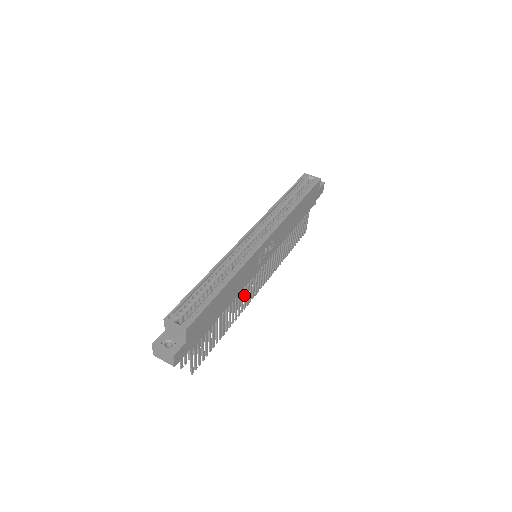
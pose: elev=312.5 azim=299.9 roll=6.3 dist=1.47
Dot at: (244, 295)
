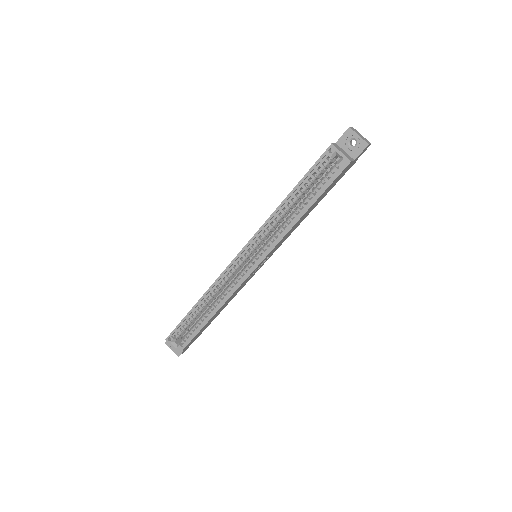
Dot at: occluded
